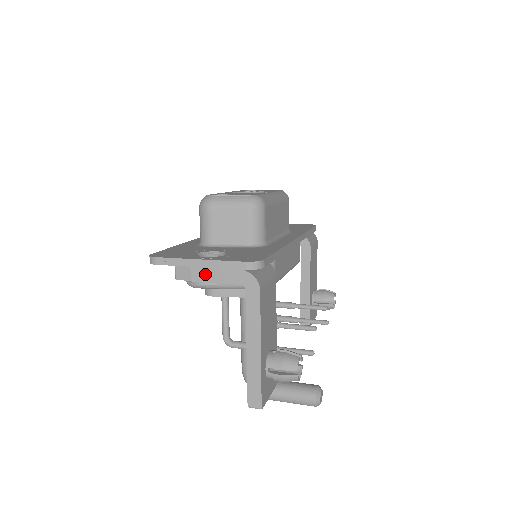
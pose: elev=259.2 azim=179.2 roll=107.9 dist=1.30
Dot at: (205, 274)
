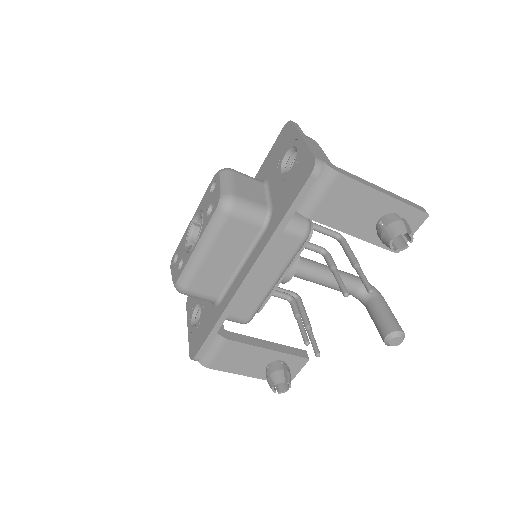
Dot at: occluded
